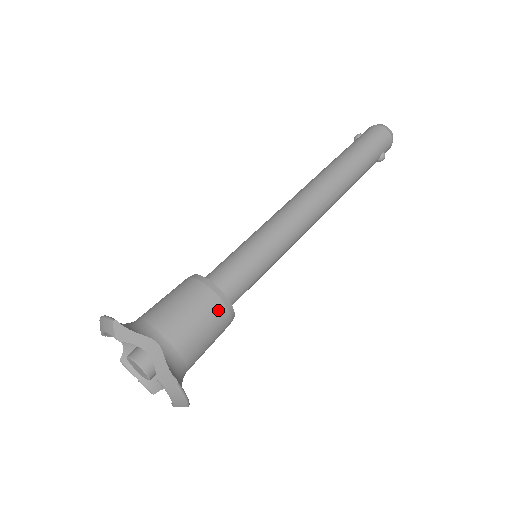
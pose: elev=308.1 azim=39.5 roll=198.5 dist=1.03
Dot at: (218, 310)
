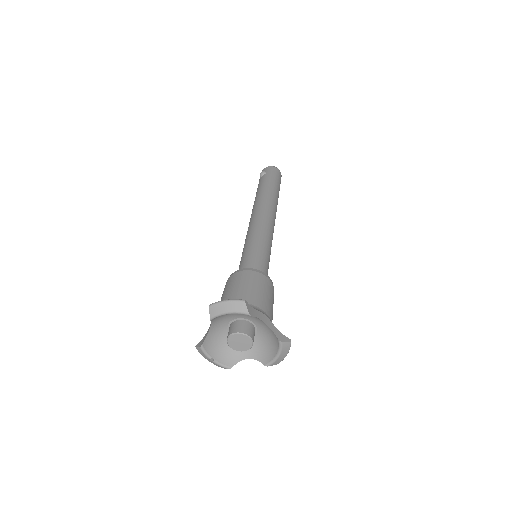
Dot at: (273, 292)
